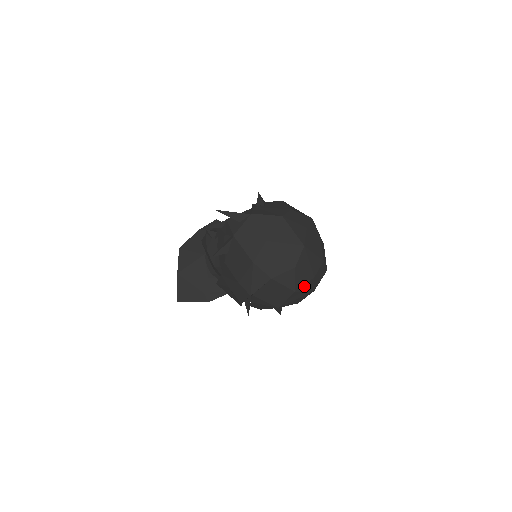
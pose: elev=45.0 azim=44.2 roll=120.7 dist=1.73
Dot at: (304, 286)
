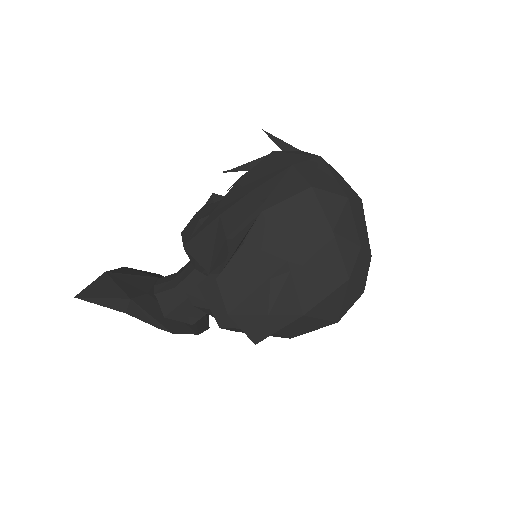
Dot at: (345, 243)
